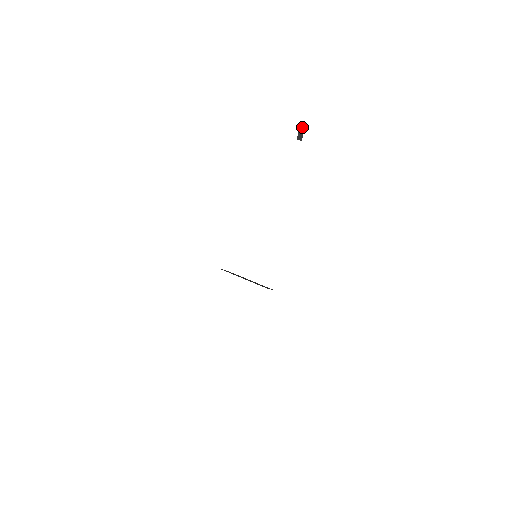
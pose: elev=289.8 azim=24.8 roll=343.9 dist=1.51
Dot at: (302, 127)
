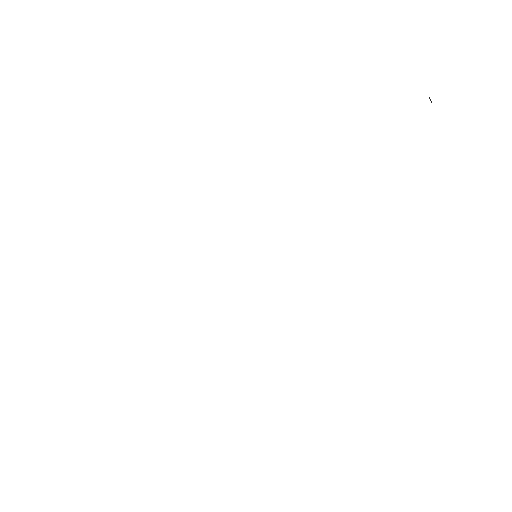
Dot at: occluded
